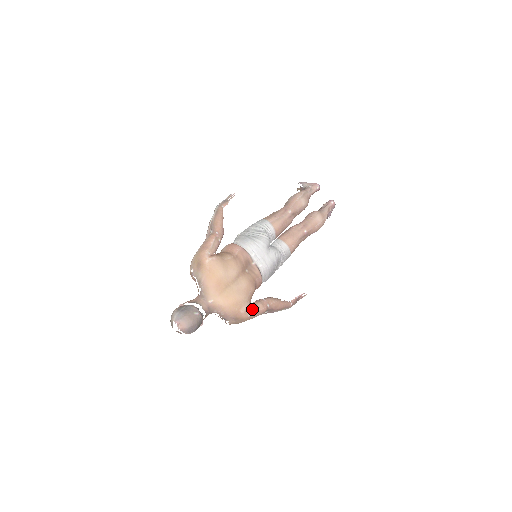
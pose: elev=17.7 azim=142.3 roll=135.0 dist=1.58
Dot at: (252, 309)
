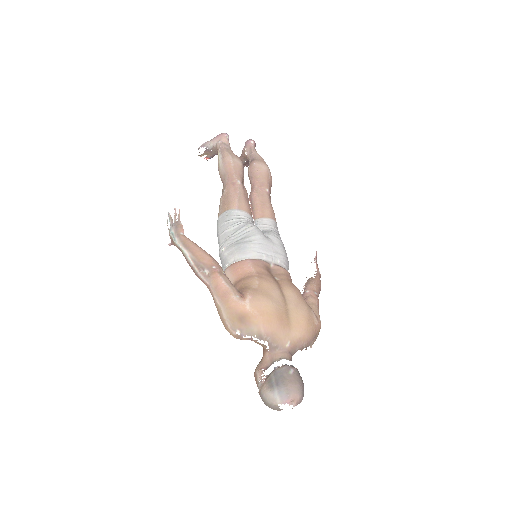
Dot at: (315, 311)
